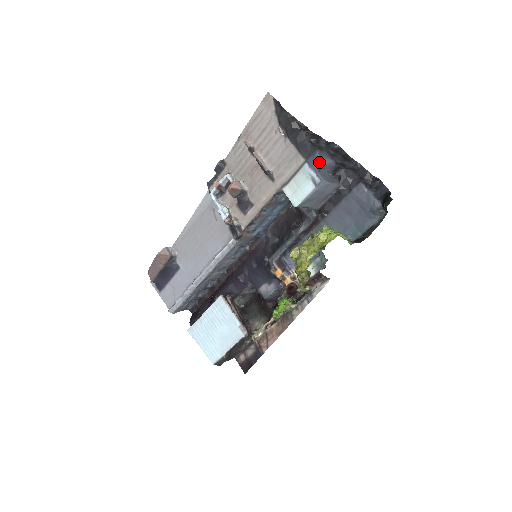
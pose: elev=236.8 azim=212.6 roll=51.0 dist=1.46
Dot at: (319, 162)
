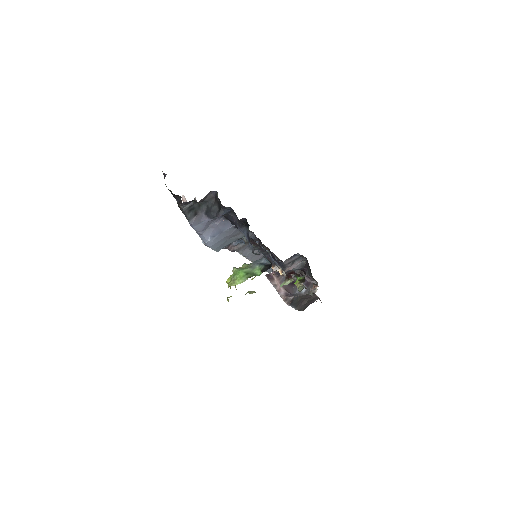
Dot at: (195, 230)
